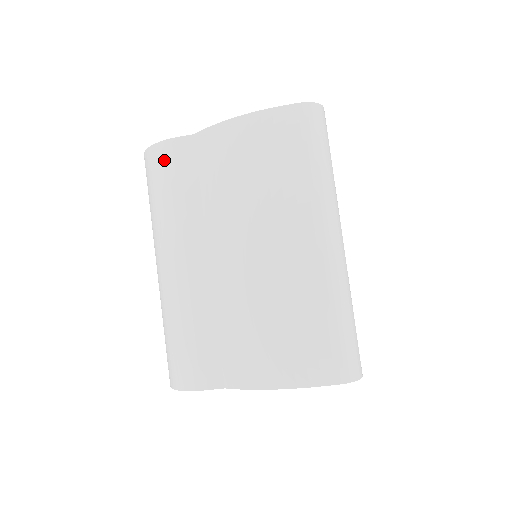
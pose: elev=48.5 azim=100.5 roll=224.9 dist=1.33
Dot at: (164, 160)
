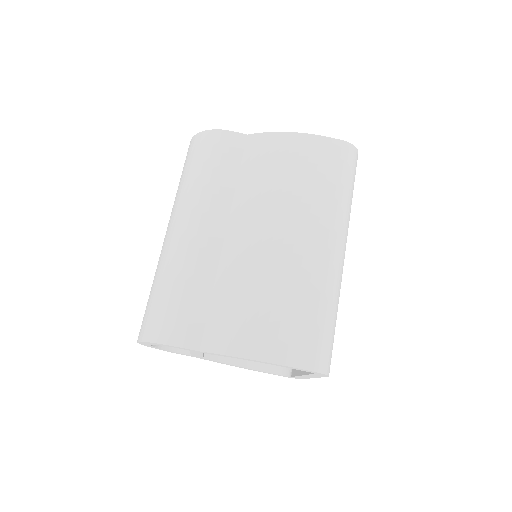
Dot at: (215, 144)
